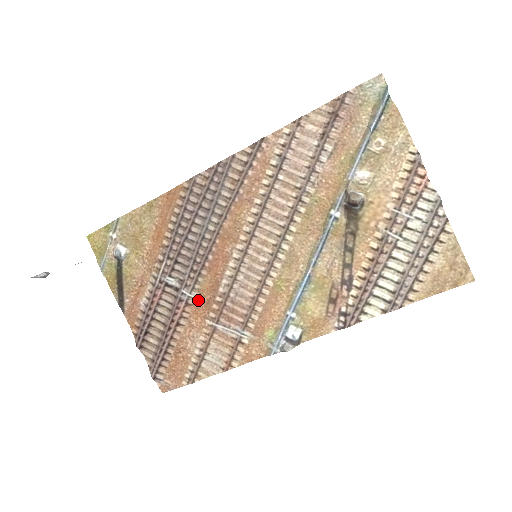
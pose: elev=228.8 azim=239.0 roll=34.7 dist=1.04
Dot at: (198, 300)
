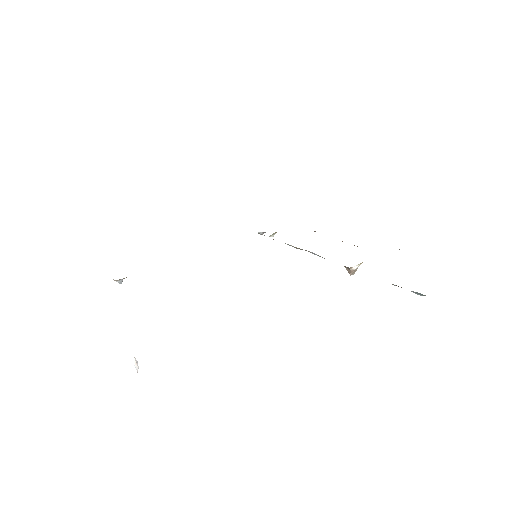
Dot at: occluded
